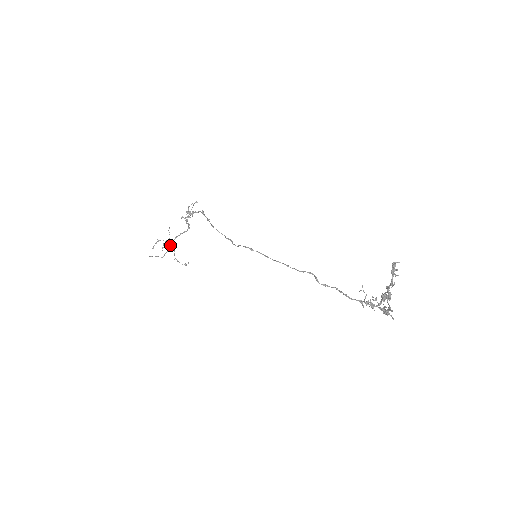
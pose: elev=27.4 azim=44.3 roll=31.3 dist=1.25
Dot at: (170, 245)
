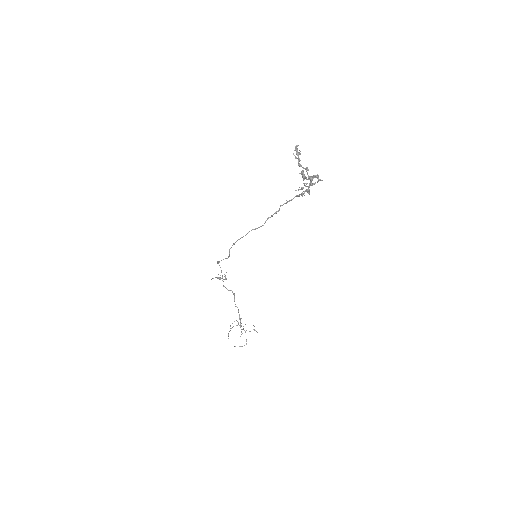
Dot at: occluded
